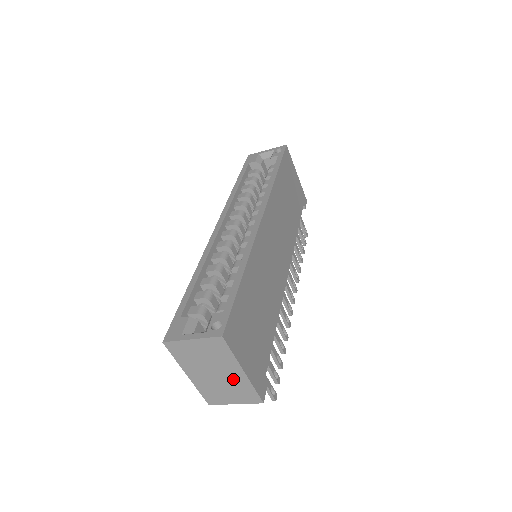
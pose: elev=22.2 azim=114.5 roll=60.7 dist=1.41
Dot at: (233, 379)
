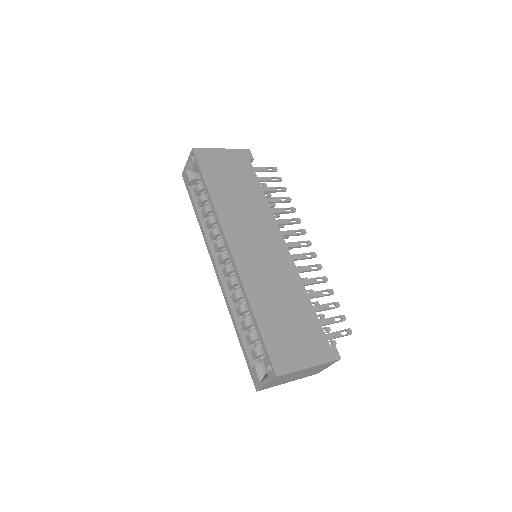
Dot at: (310, 370)
